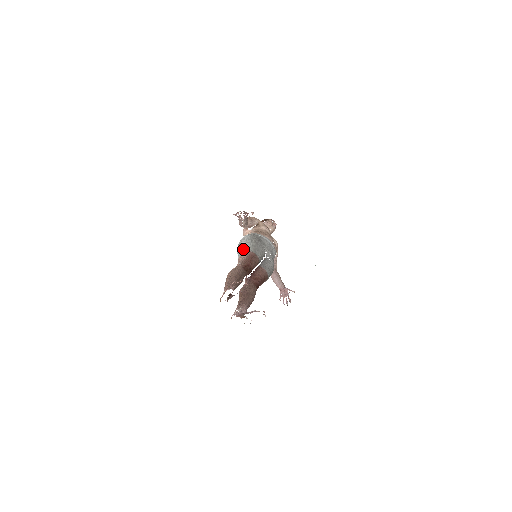
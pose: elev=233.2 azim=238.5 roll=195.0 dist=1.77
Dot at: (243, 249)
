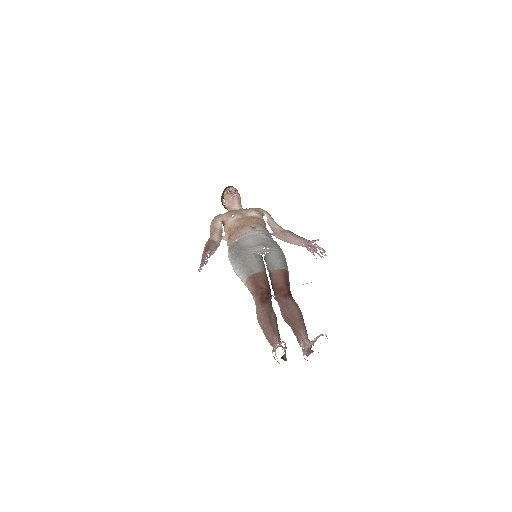
Dot at: (241, 279)
